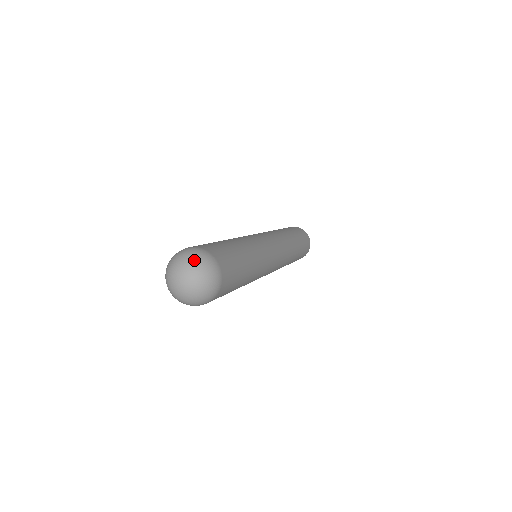
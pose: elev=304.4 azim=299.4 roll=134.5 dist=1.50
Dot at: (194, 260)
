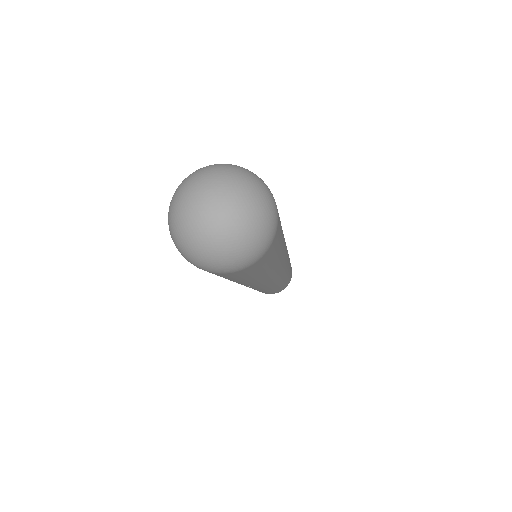
Dot at: (201, 172)
